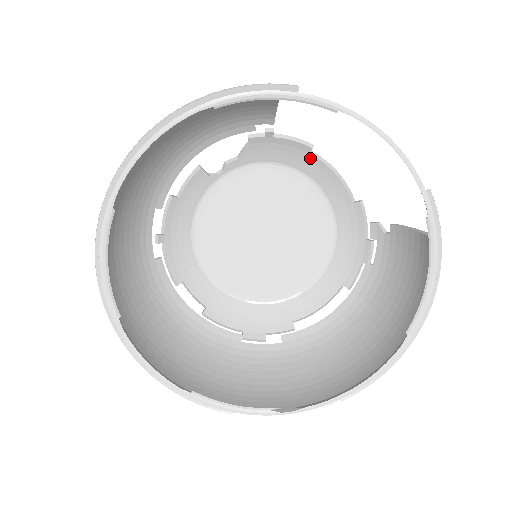
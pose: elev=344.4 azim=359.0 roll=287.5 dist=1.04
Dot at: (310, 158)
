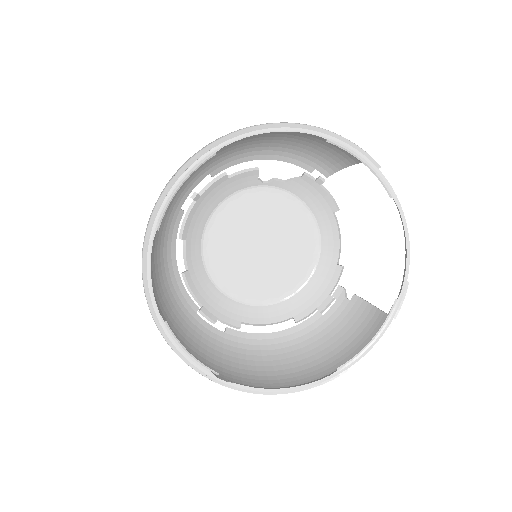
Dot at: (331, 216)
